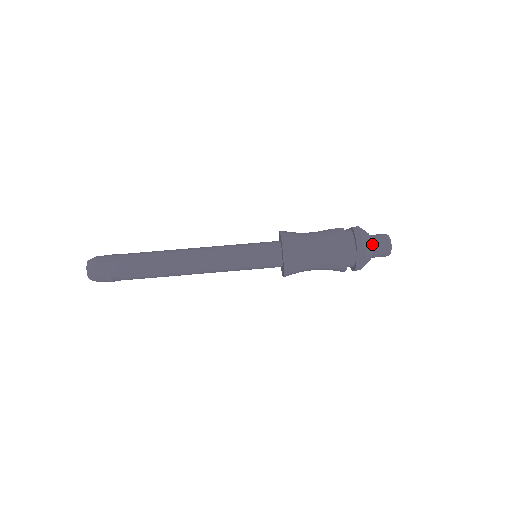
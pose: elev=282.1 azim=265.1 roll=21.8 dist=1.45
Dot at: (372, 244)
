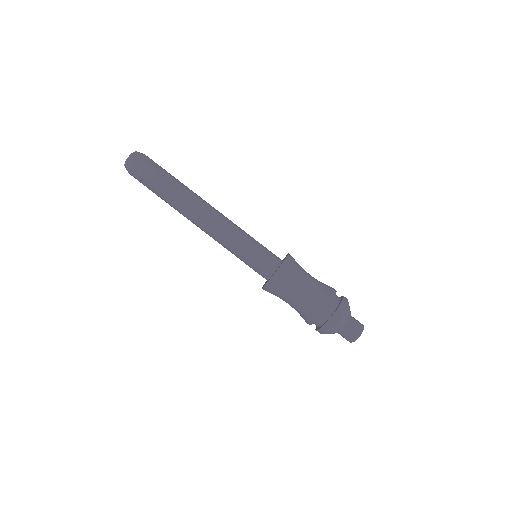
Dot at: (348, 320)
